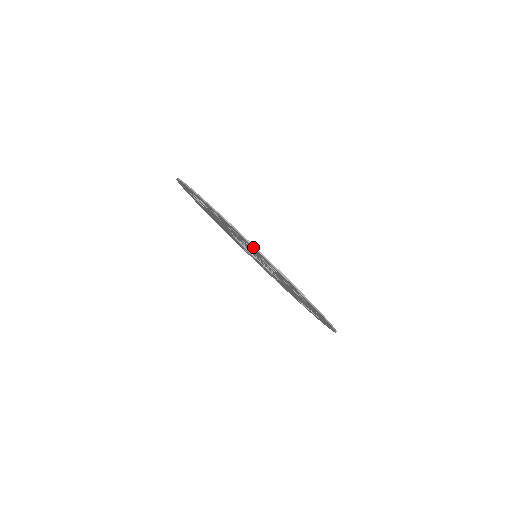
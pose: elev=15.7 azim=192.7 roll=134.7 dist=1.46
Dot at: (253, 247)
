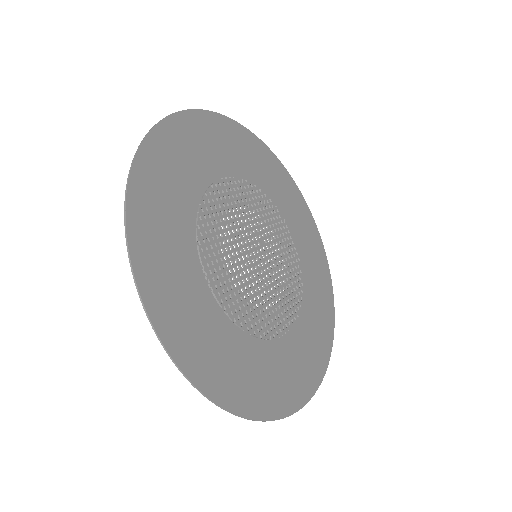
Dot at: (173, 358)
